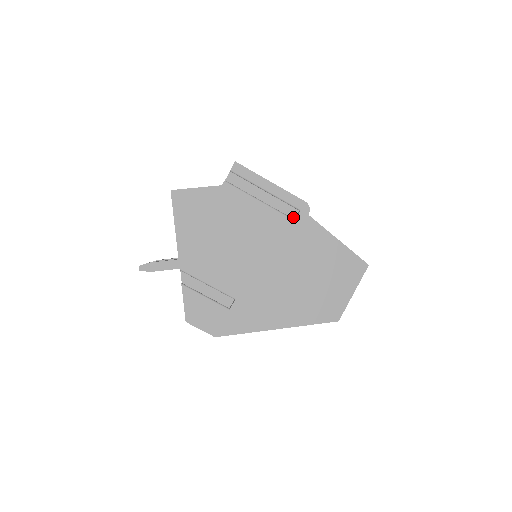
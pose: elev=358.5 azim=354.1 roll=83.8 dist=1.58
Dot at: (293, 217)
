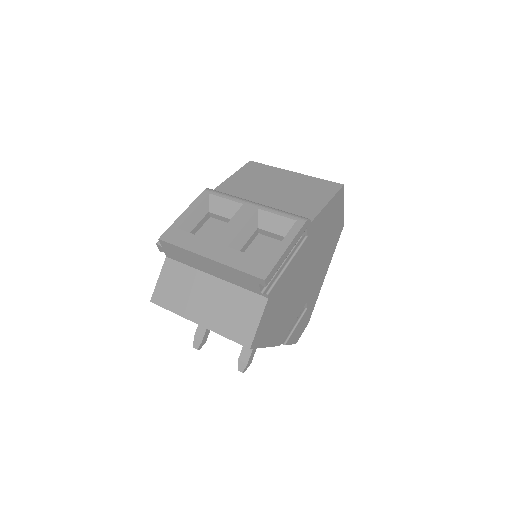
Dot at: occluded
